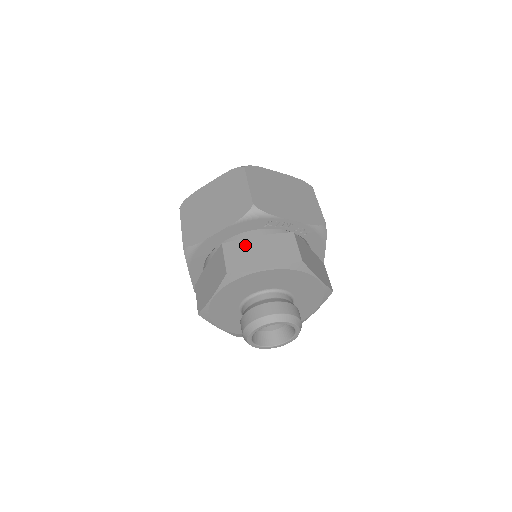
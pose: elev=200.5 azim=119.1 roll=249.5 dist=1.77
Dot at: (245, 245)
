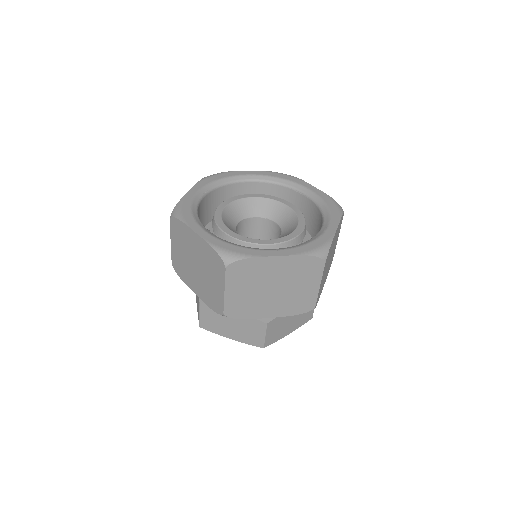
Dot at: occluded
